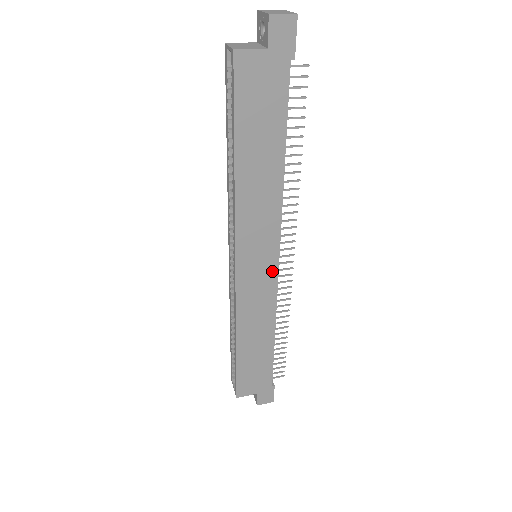
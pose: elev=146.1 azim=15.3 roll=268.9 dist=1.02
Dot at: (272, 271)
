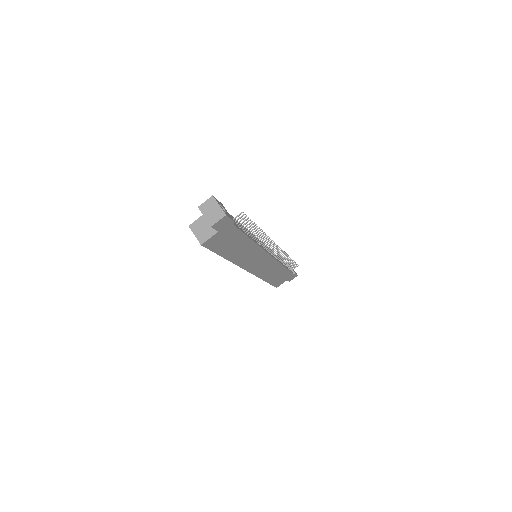
Dot at: (269, 259)
